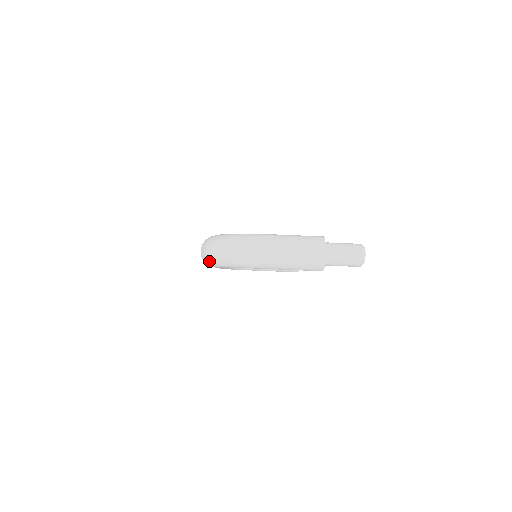
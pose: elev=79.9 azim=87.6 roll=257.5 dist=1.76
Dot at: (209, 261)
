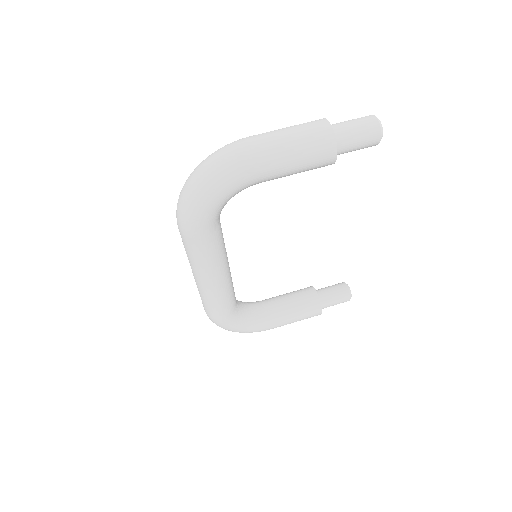
Dot at: (188, 209)
